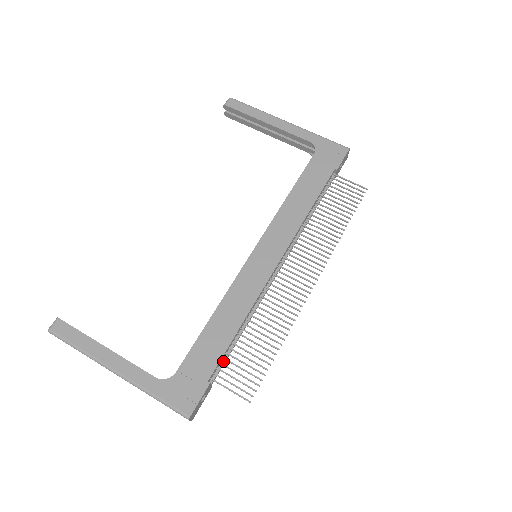
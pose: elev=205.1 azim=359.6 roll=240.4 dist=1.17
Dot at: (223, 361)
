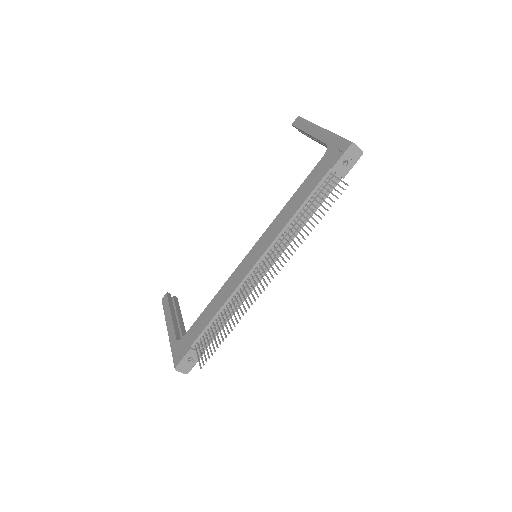
Dot at: (207, 336)
